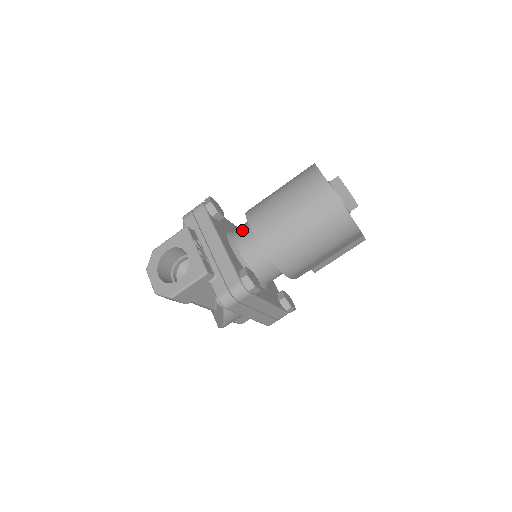
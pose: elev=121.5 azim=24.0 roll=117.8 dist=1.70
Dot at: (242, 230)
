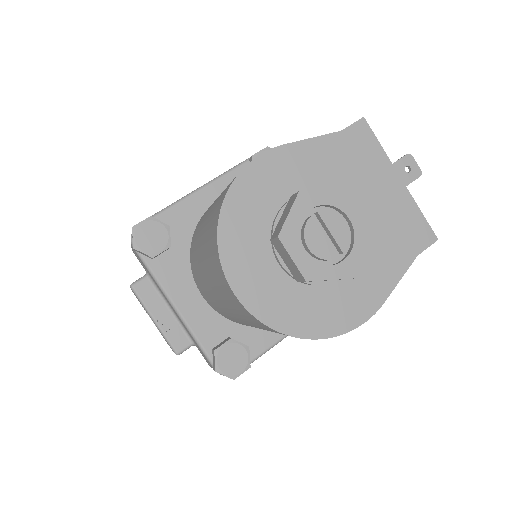
Dot at: occluded
